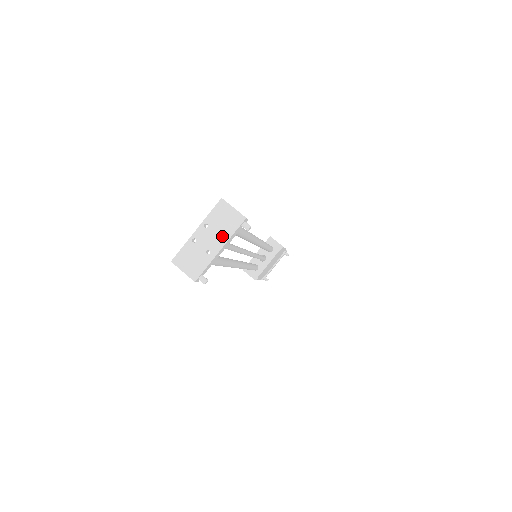
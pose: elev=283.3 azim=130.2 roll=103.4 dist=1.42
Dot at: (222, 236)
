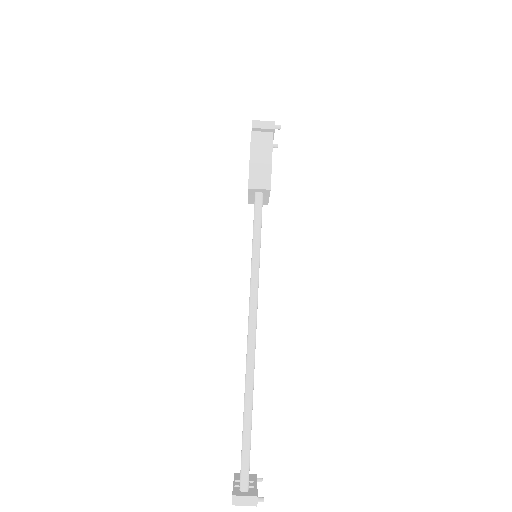
Dot at: occluded
